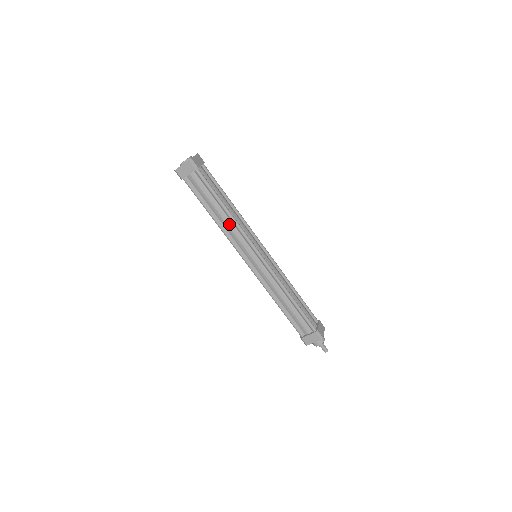
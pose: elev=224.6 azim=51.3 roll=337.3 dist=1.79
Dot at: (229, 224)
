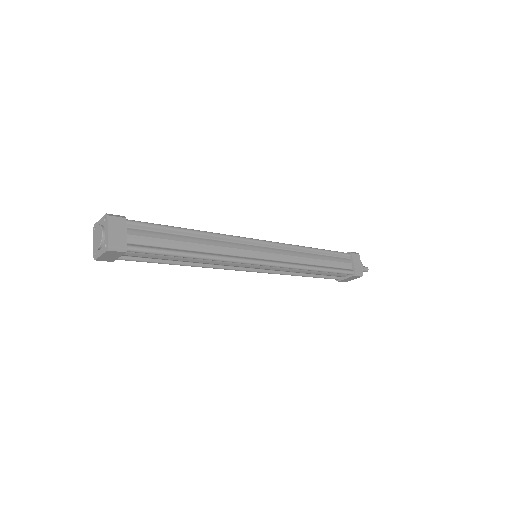
Dot at: (208, 262)
